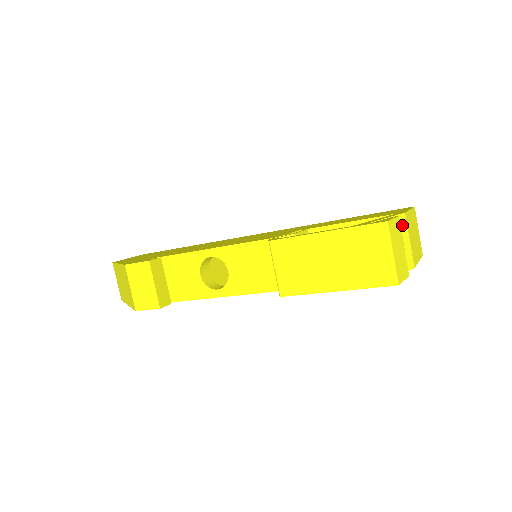
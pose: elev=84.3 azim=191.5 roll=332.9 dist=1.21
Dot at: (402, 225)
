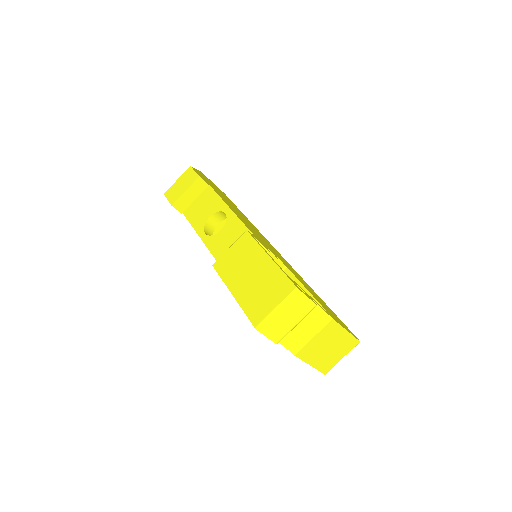
Dot at: (320, 321)
